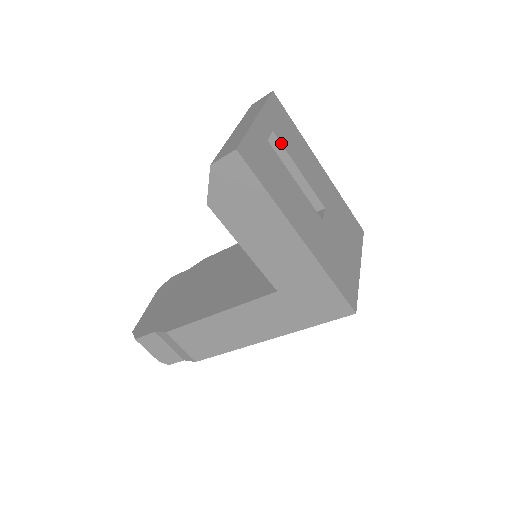
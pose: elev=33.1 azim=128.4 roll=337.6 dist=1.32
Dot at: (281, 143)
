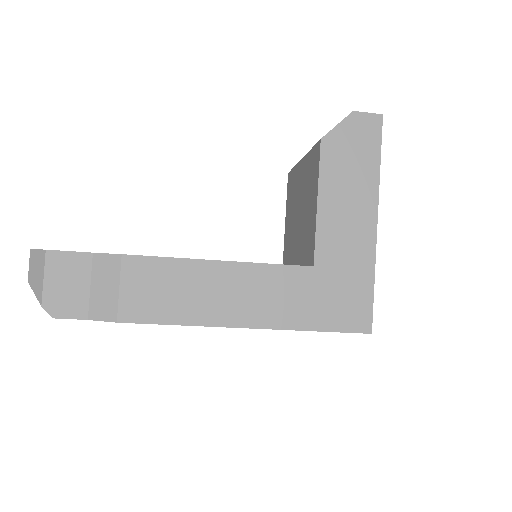
Dot at: occluded
